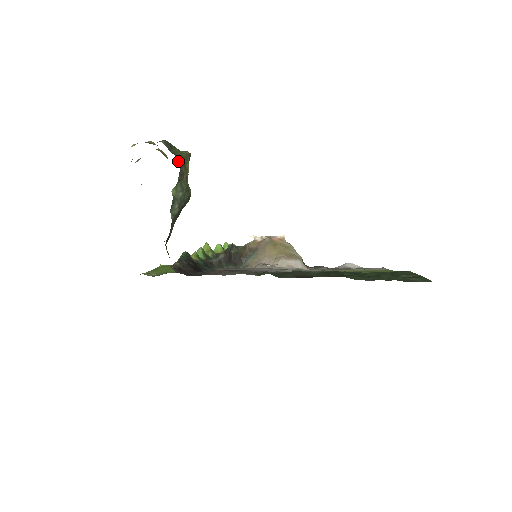
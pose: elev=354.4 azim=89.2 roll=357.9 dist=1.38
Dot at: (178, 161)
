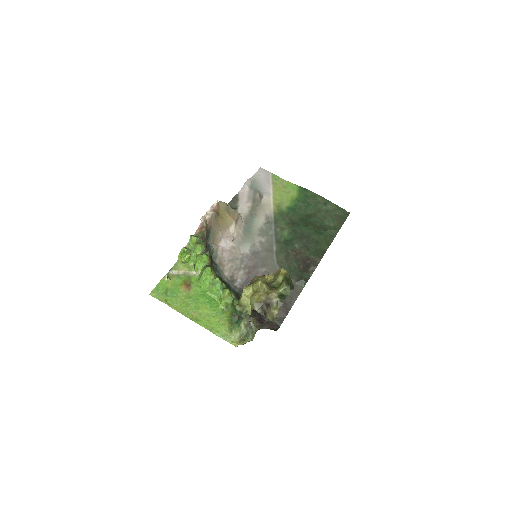
Dot at: occluded
